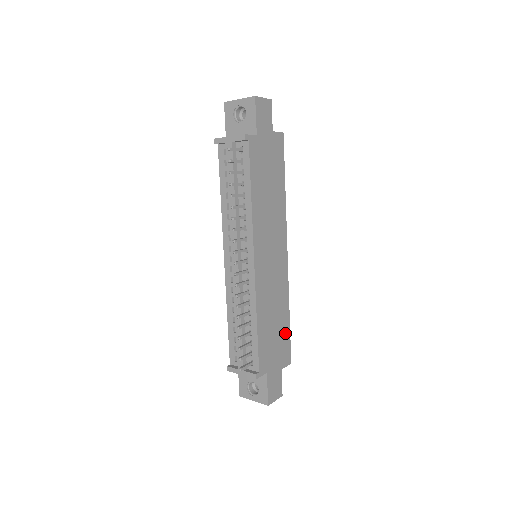
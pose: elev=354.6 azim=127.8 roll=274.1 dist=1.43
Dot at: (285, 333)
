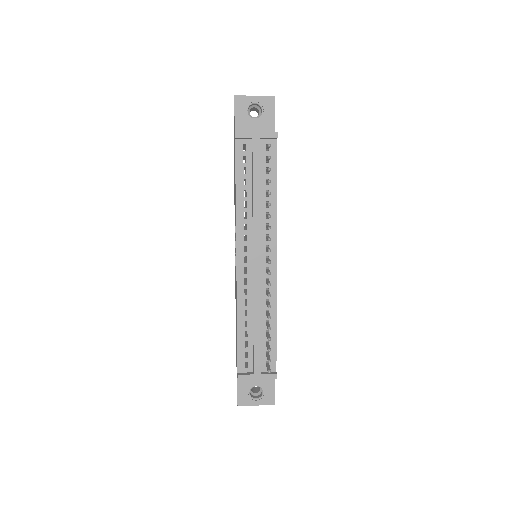
Dot at: occluded
